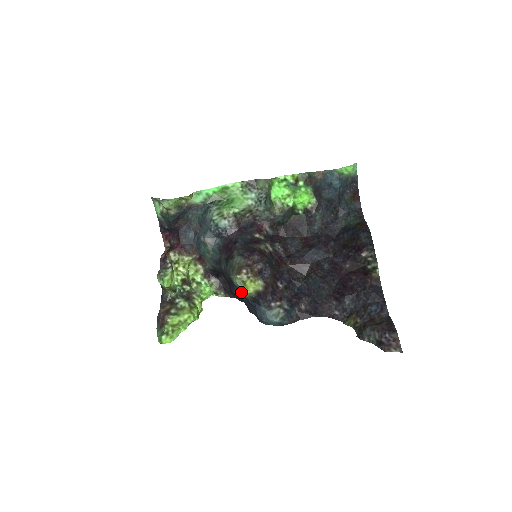
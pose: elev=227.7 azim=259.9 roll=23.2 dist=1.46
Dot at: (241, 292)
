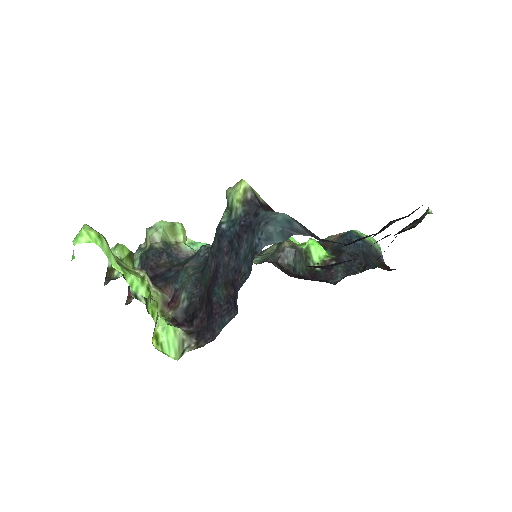
Dot at: (230, 229)
